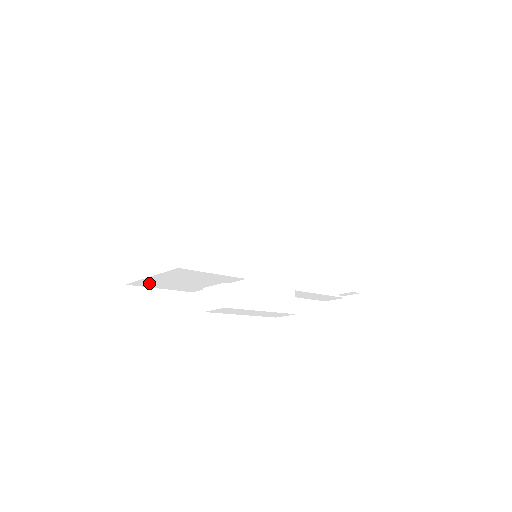
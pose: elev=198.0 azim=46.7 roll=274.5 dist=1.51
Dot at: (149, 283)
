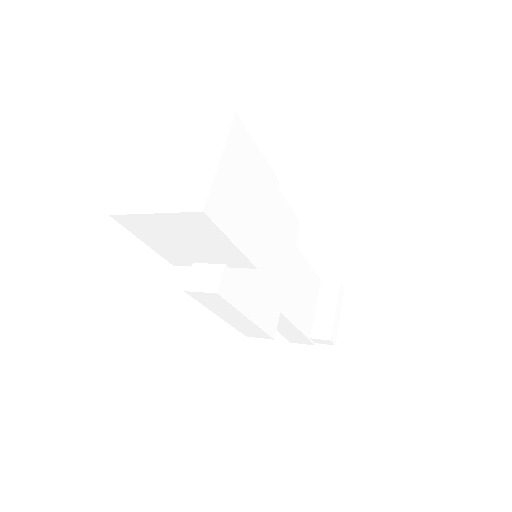
Dot at: (139, 226)
